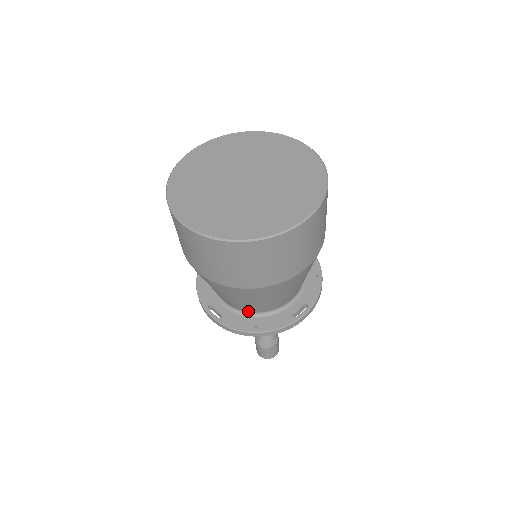
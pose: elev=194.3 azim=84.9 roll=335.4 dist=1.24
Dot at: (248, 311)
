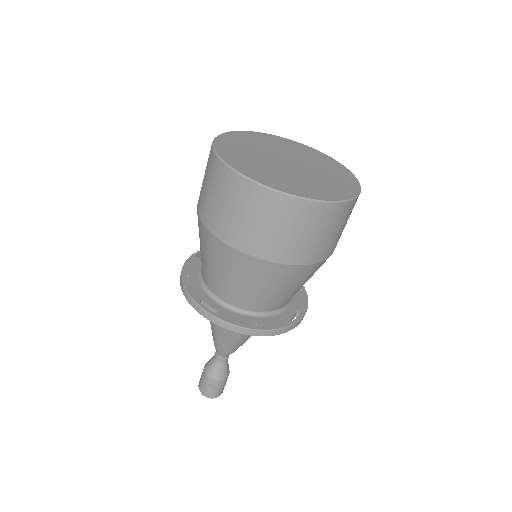
Dot at: (247, 308)
